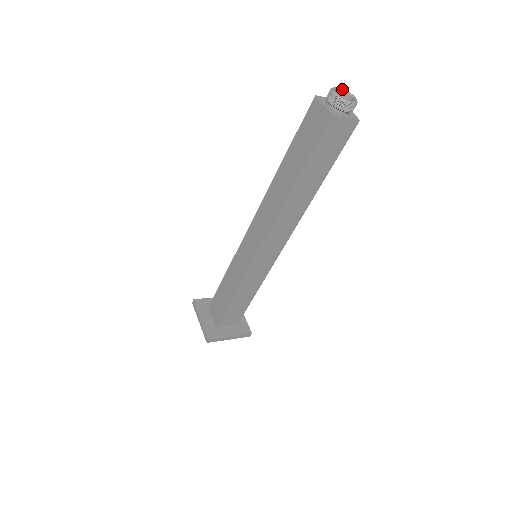
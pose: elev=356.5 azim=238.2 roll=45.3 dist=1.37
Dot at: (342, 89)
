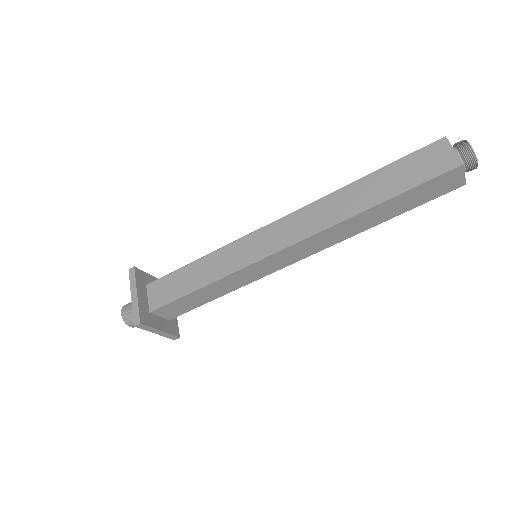
Dot at: occluded
